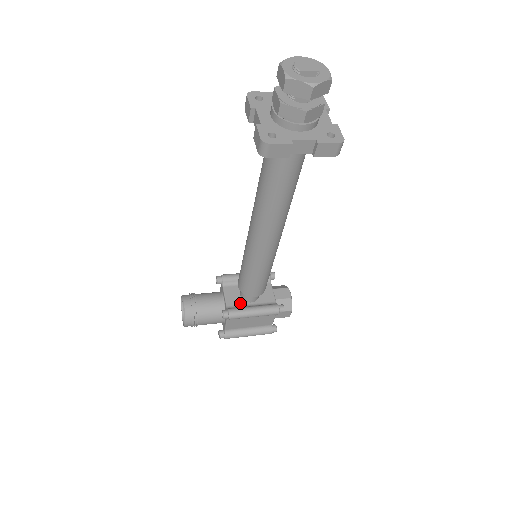
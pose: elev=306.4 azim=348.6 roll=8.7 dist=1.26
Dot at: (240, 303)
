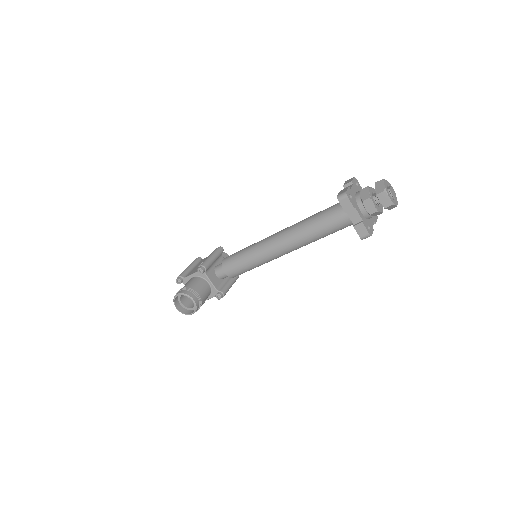
Dot at: (220, 282)
